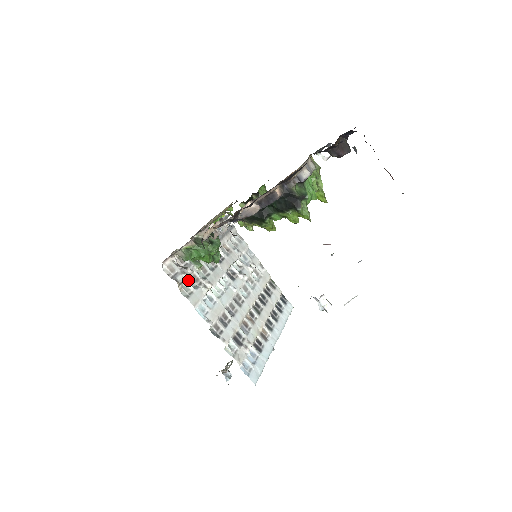
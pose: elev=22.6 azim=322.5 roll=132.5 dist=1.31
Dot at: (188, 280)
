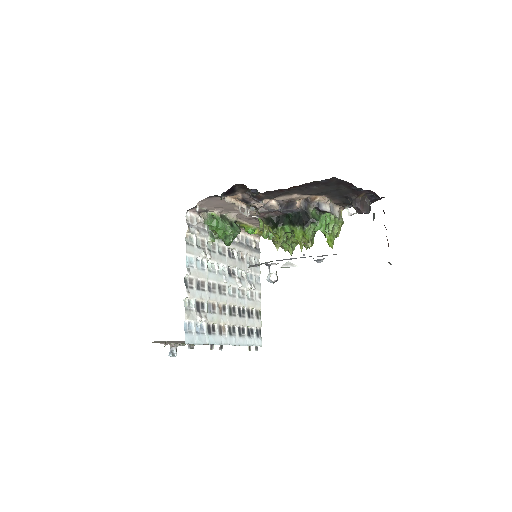
Dot at: (197, 238)
